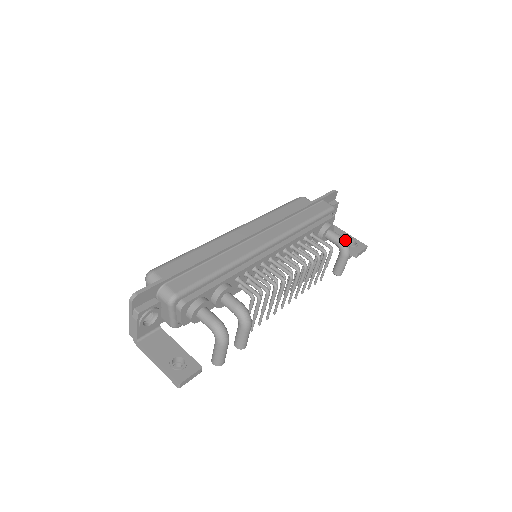
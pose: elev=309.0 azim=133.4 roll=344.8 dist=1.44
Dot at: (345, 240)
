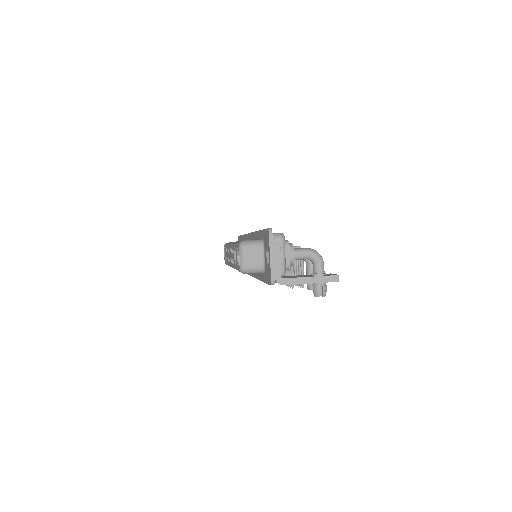
Dot at: occluded
